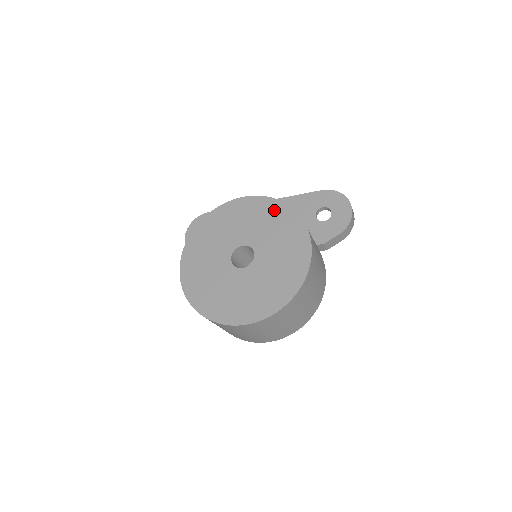
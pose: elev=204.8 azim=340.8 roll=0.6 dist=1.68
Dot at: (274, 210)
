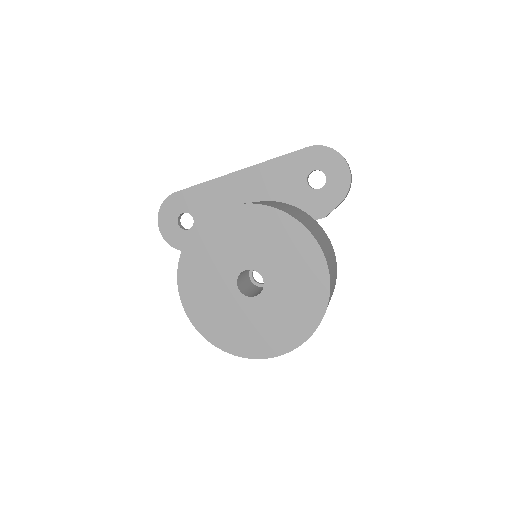
Dot at: (271, 222)
